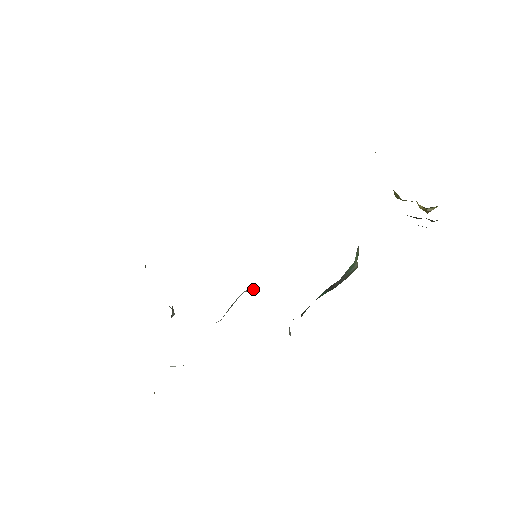
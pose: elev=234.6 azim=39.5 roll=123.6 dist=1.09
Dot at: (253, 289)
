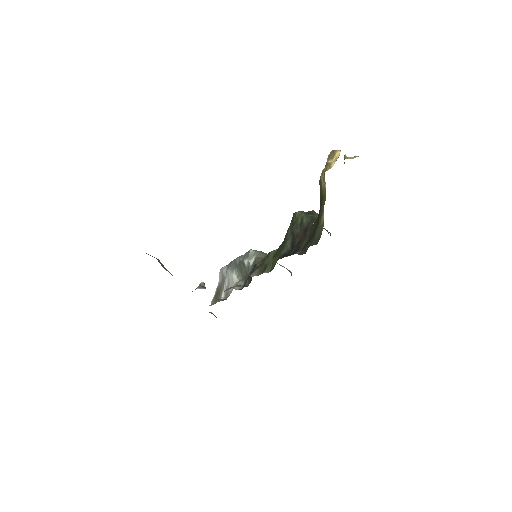
Dot at: (252, 251)
